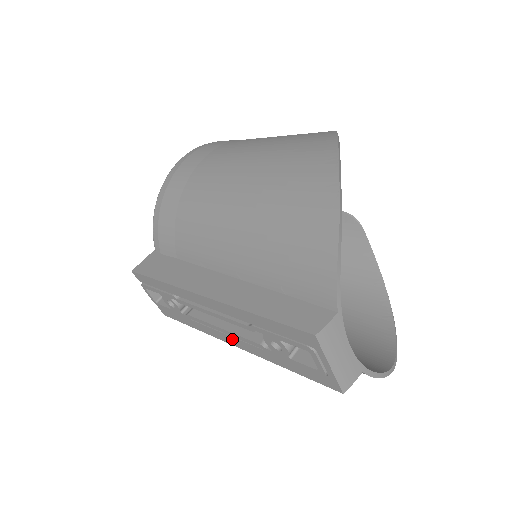
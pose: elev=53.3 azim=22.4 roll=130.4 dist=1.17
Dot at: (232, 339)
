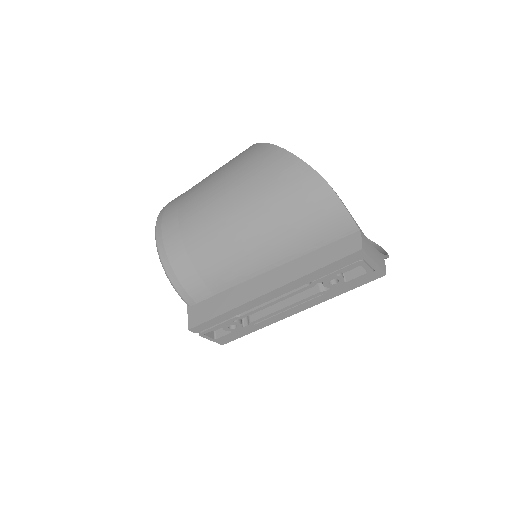
Dot at: (294, 309)
